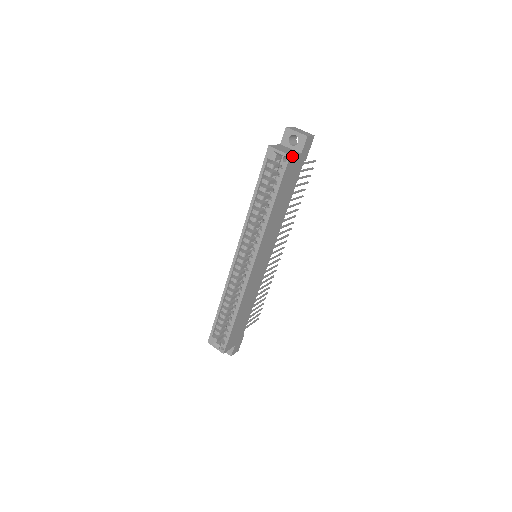
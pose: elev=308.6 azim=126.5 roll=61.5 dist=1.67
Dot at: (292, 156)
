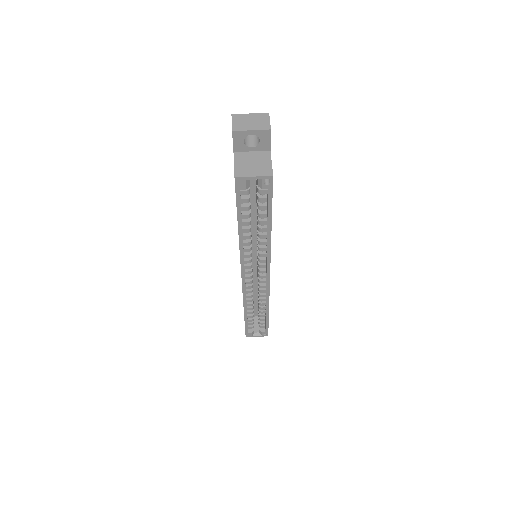
Dot at: (272, 171)
